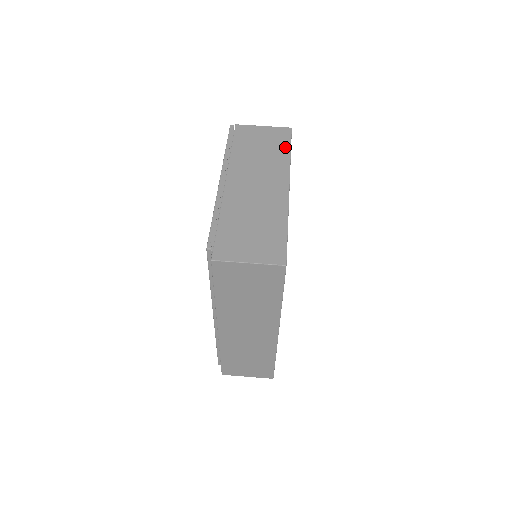
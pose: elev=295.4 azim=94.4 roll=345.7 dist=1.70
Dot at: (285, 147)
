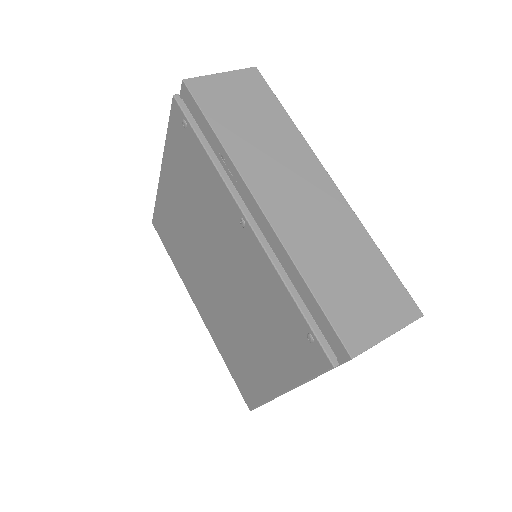
Dot at: occluded
